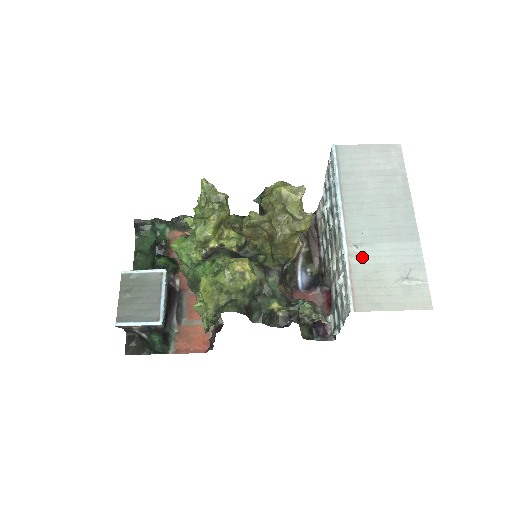
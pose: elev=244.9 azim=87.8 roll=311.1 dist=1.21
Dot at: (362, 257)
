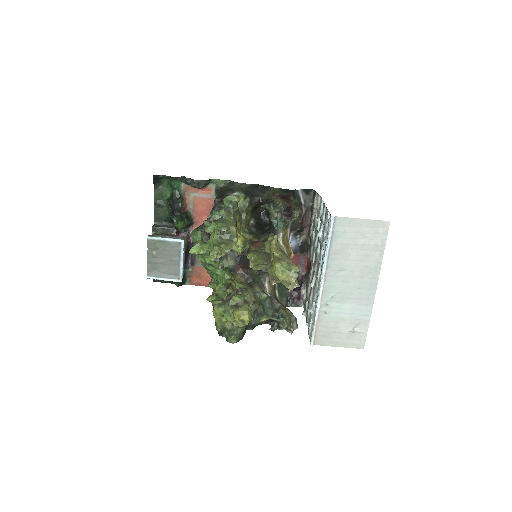
Dot at: (329, 312)
